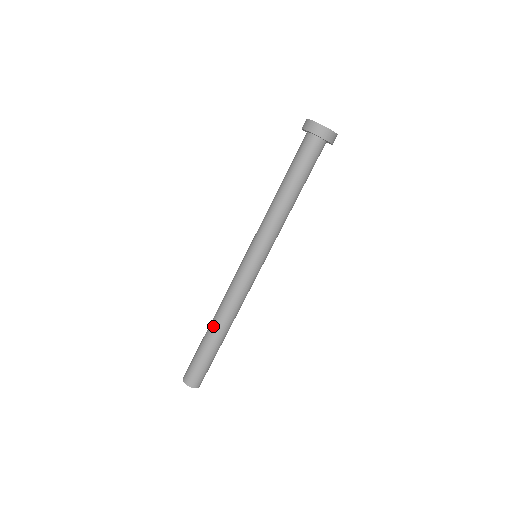
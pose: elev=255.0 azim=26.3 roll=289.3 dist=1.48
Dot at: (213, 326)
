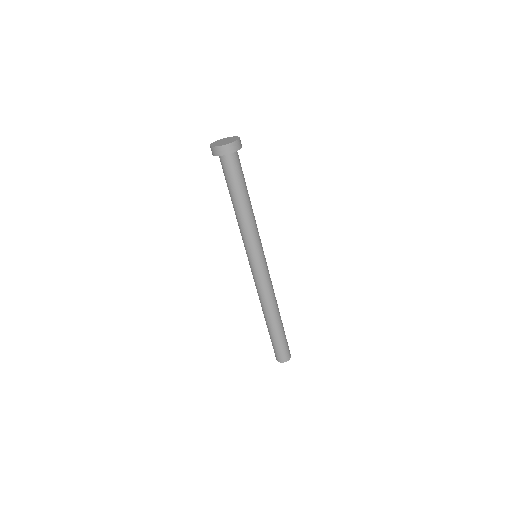
Dot at: (274, 318)
